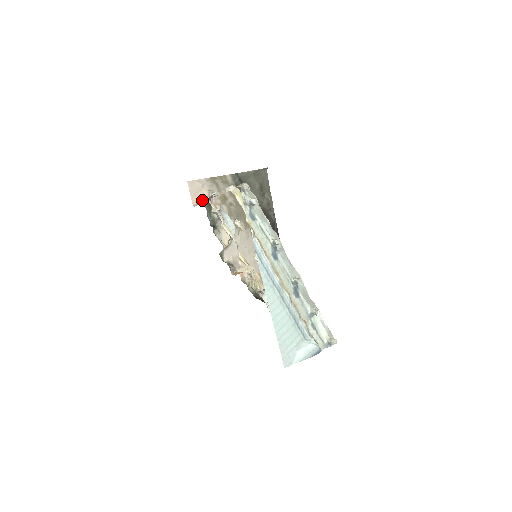
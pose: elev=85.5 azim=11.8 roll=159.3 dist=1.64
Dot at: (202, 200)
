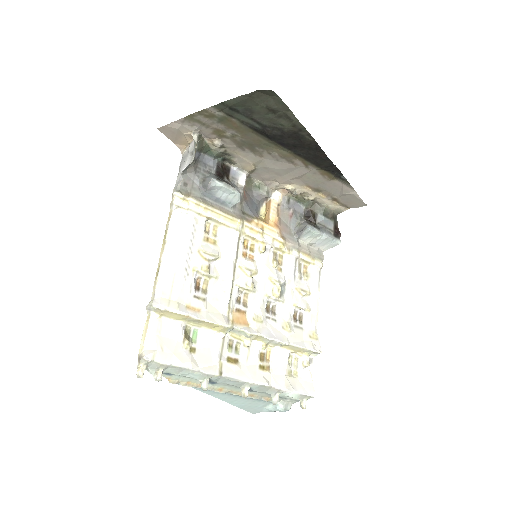
Dot at: occluded
